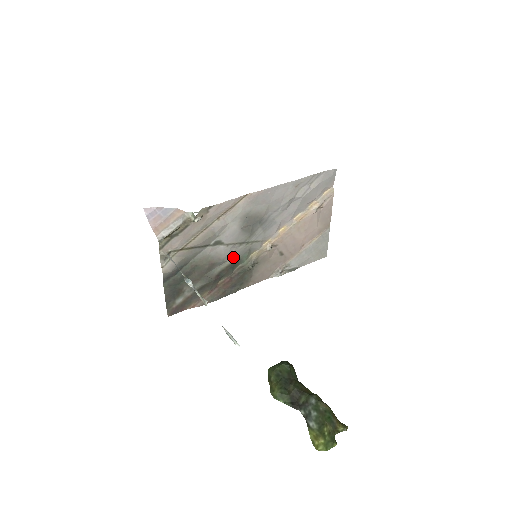
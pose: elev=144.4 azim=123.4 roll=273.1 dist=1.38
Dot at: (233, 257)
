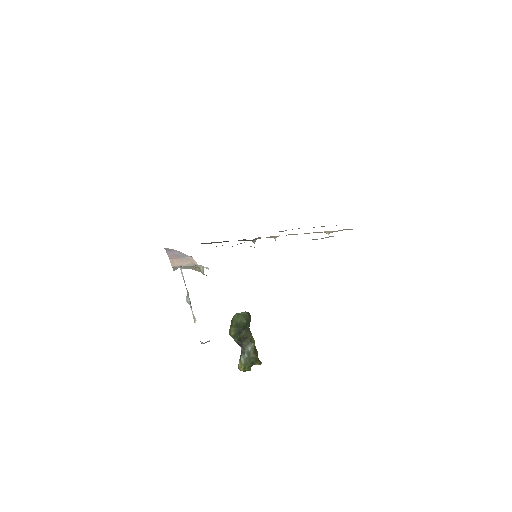
Dot at: occluded
